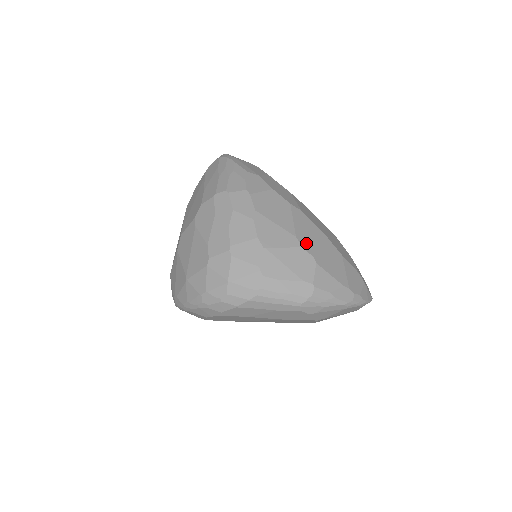
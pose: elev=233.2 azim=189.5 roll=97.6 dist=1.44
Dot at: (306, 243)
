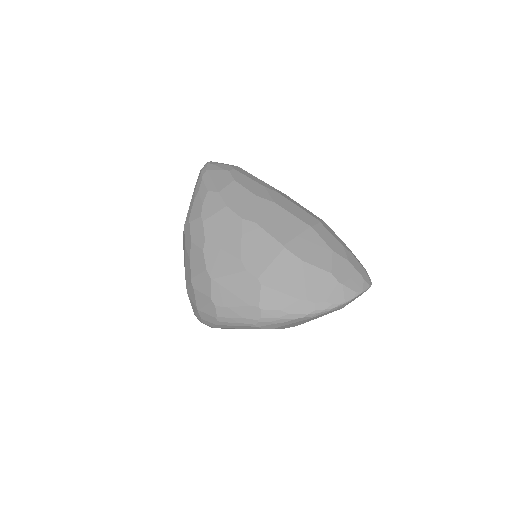
Dot at: (252, 264)
